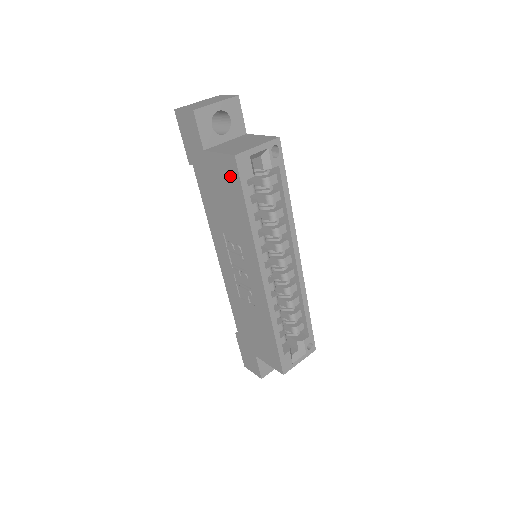
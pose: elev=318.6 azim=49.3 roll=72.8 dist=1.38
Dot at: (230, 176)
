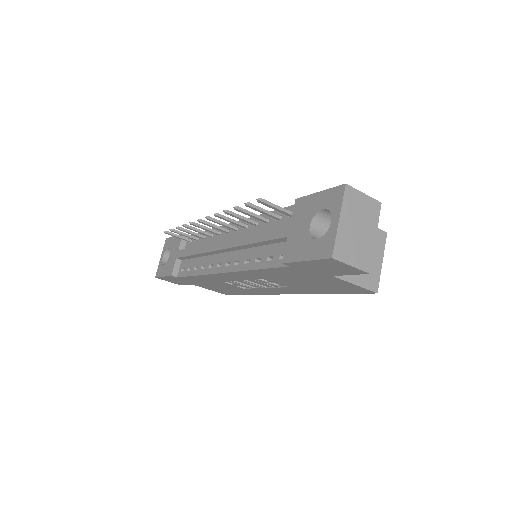
Dot at: (347, 289)
